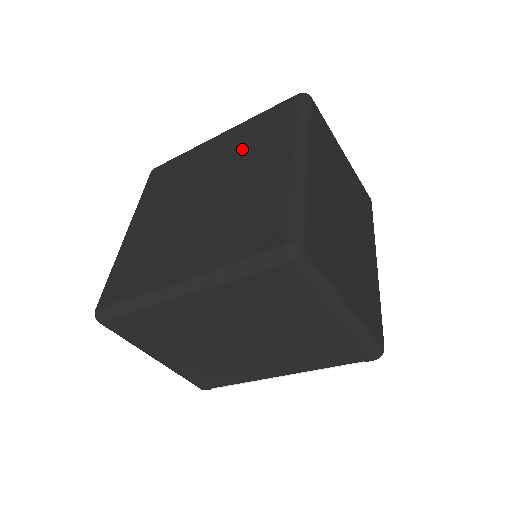
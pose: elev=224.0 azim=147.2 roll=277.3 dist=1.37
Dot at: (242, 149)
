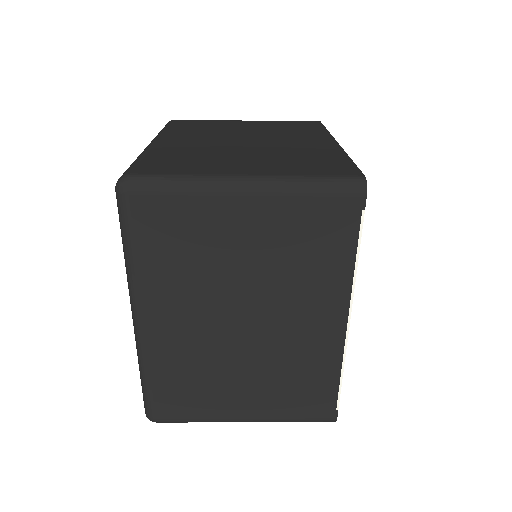
Dot at: occluded
